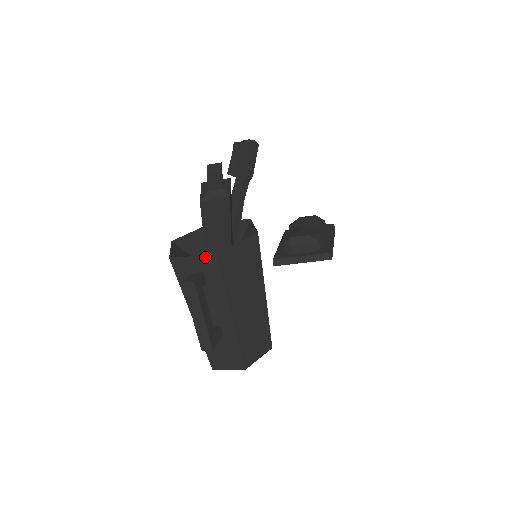
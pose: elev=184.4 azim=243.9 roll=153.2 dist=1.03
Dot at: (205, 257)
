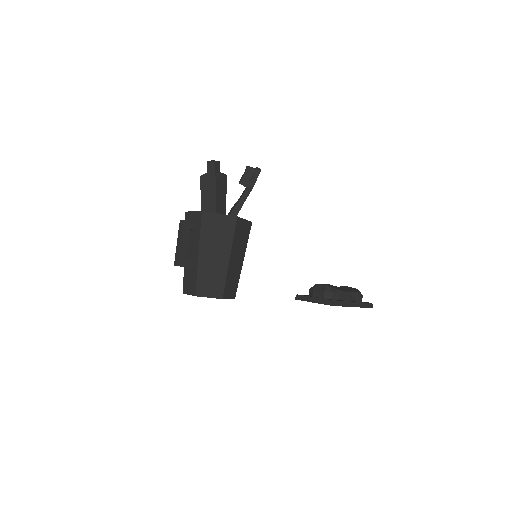
Dot at: (198, 212)
